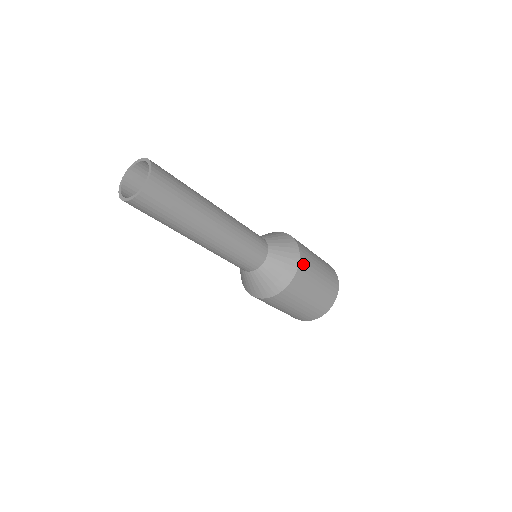
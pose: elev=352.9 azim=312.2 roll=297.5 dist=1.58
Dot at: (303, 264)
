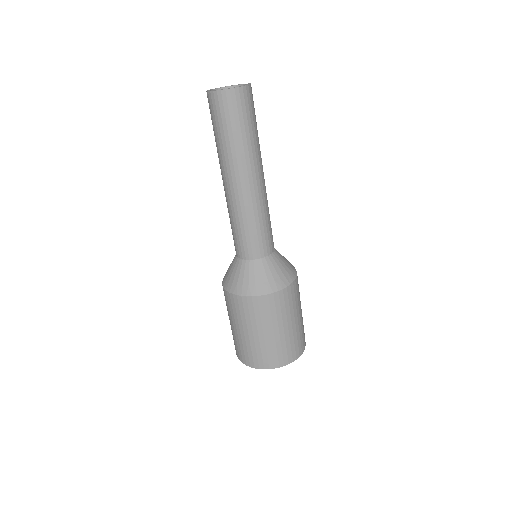
Dot at: (294, 288)
